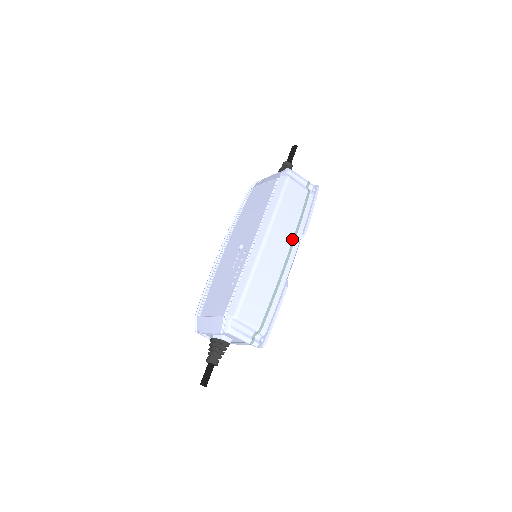
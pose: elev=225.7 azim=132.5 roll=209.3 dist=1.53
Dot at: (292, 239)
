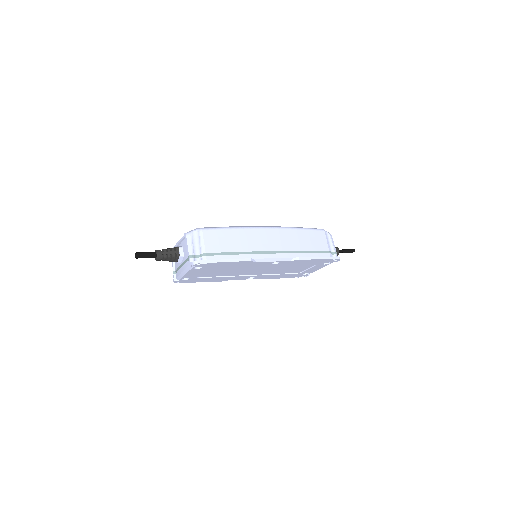
Dot at: (286, 250)
